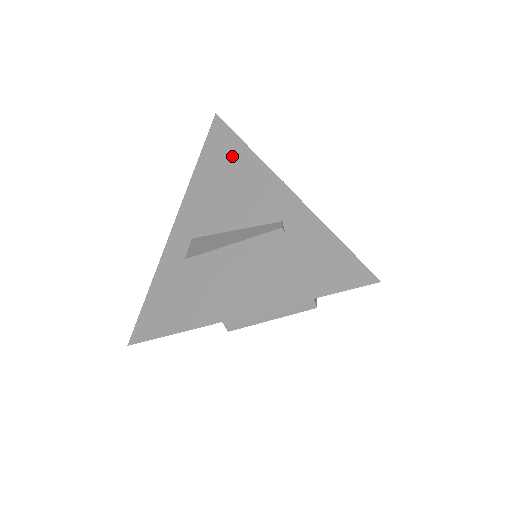
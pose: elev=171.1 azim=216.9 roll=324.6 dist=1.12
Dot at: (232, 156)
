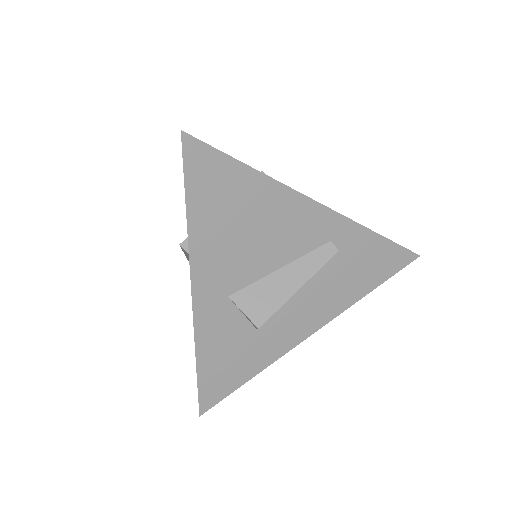
Dot at: (241, 189)
